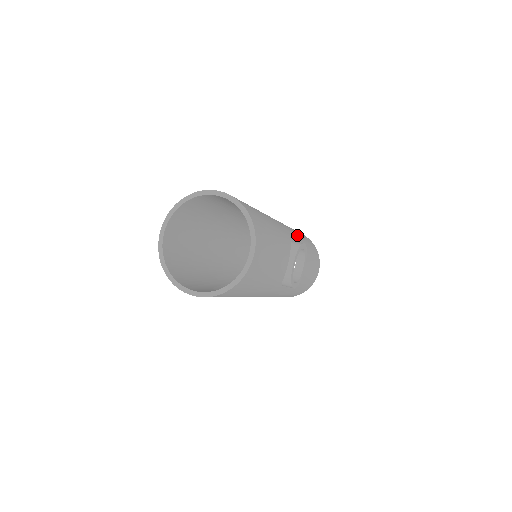
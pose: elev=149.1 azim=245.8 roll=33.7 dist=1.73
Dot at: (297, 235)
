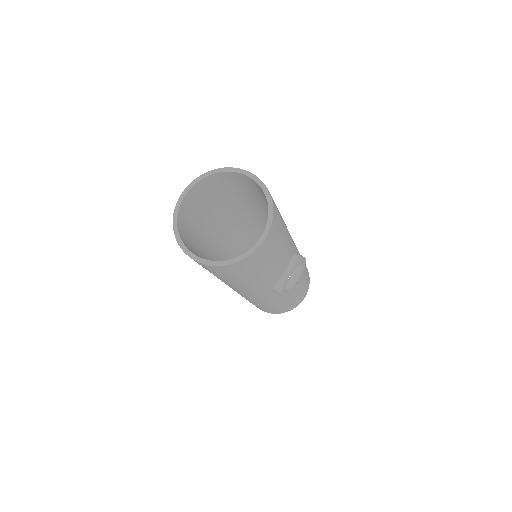
Dot at: occluded
